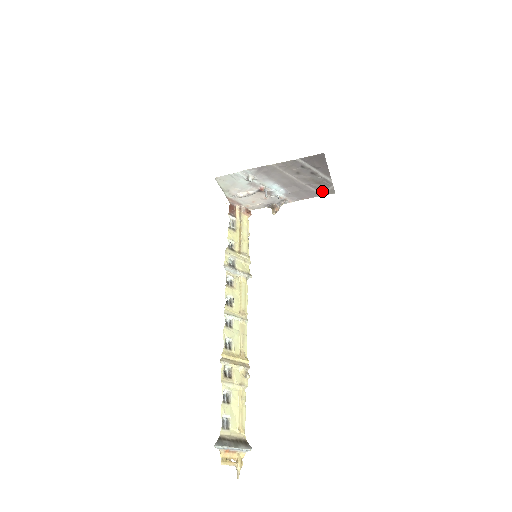
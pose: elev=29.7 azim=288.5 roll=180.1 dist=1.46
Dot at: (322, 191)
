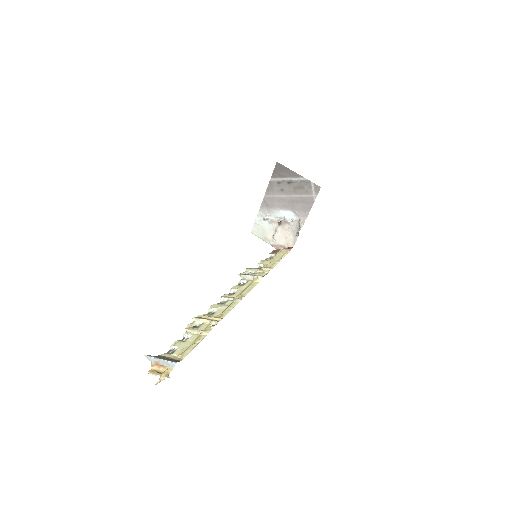
Dot at: (312, 193)
